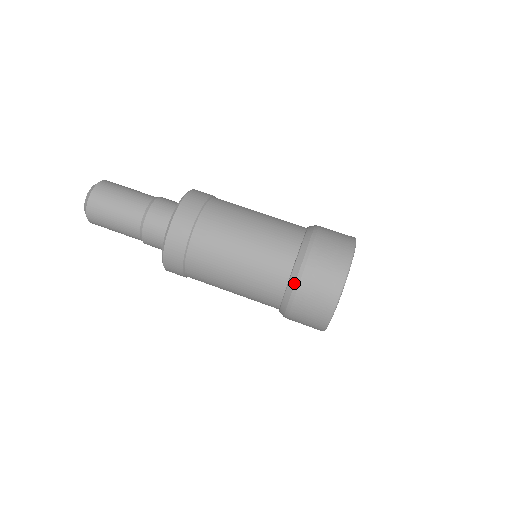
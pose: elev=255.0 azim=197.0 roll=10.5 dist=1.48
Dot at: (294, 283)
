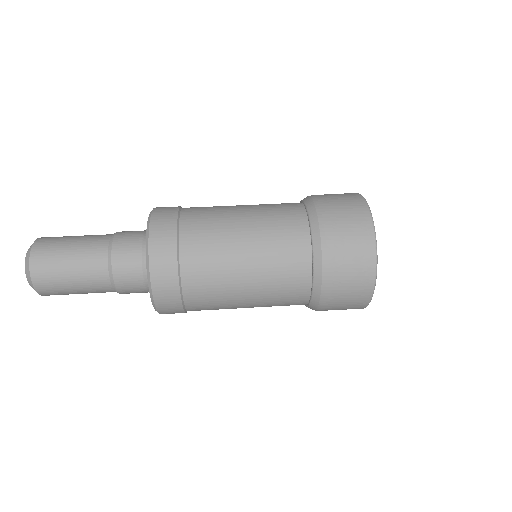
Dot at: (319, 296)
